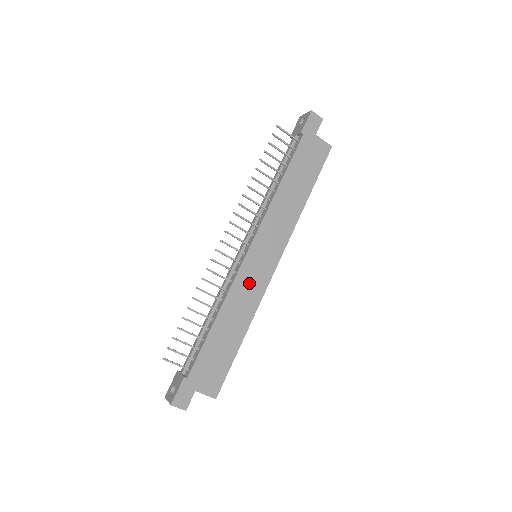
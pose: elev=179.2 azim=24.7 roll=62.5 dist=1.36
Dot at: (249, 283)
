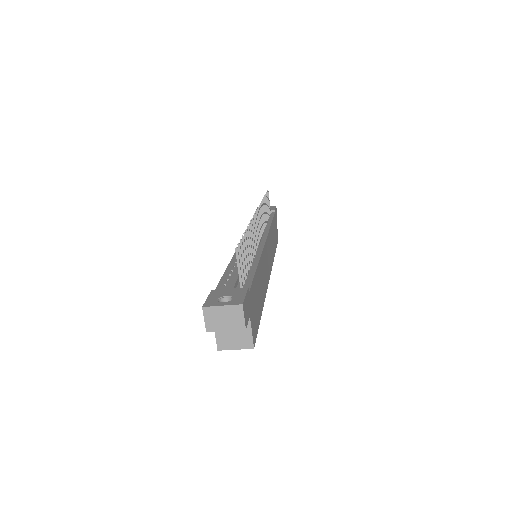
Dot at: (265, 265)
